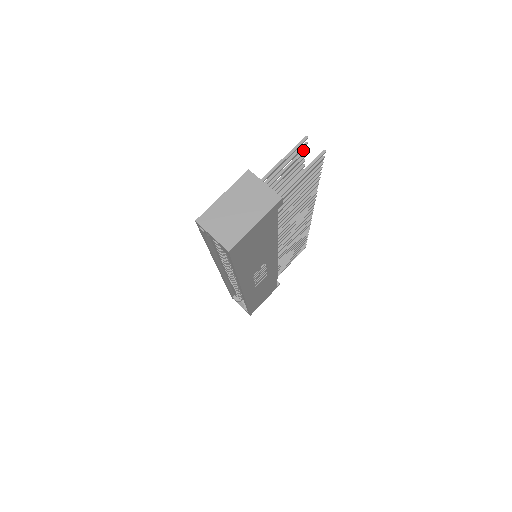
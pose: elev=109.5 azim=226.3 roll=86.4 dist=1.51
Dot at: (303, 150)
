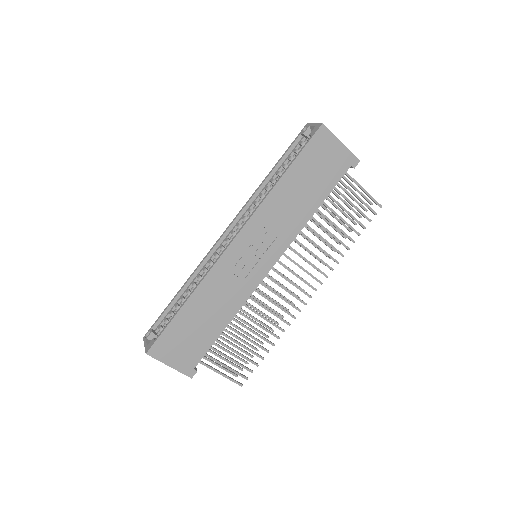
Dot at: (360, 215)
